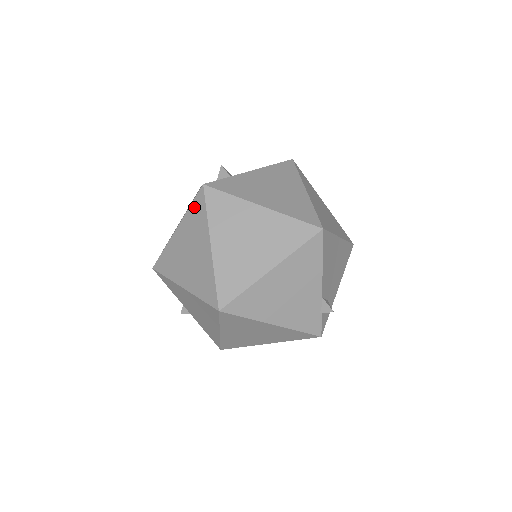
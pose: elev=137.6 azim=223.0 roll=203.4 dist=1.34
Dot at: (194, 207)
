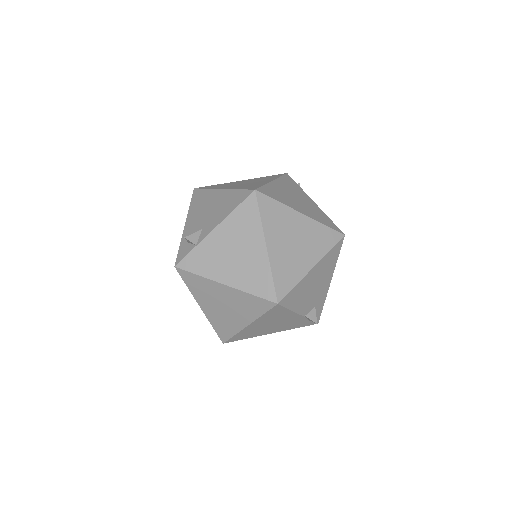
Dot at: occluded
